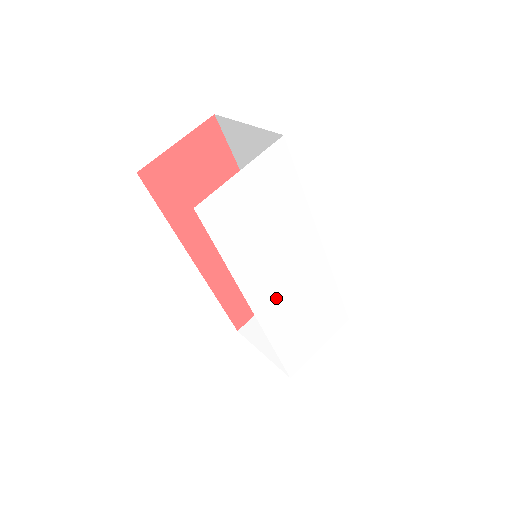
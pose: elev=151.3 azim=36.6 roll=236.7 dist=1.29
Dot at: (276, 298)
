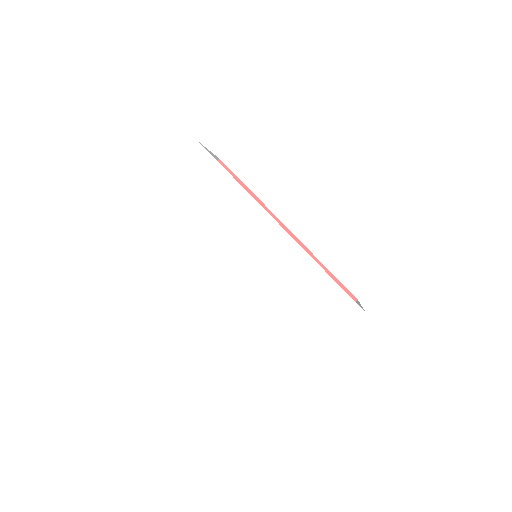
Dot at: (242, 279)
